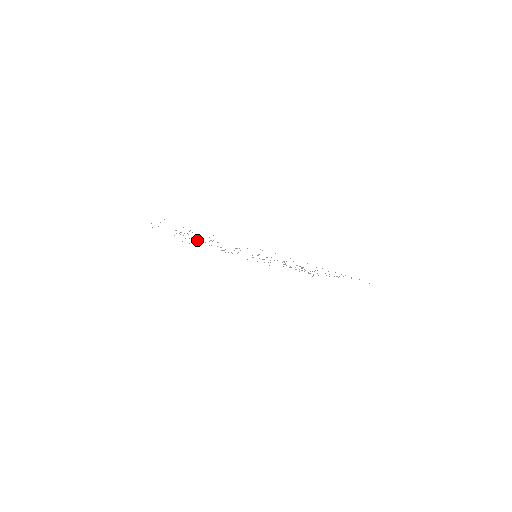
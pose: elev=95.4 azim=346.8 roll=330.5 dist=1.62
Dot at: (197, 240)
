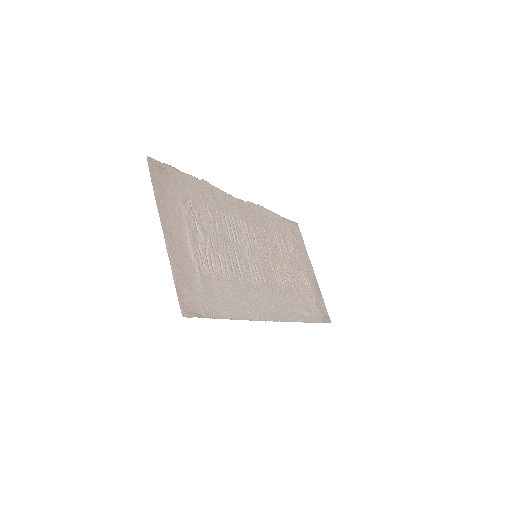
Dot at: (213, 226)
